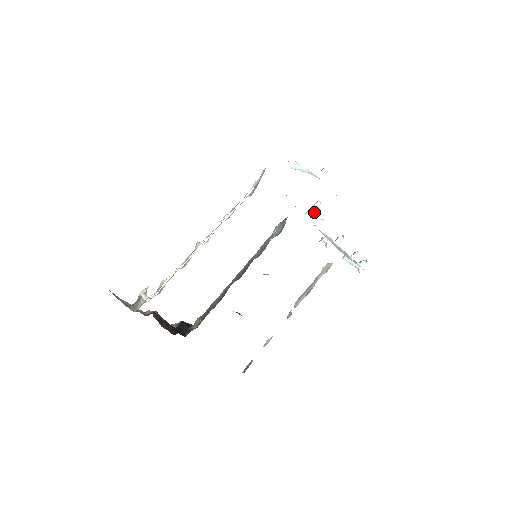
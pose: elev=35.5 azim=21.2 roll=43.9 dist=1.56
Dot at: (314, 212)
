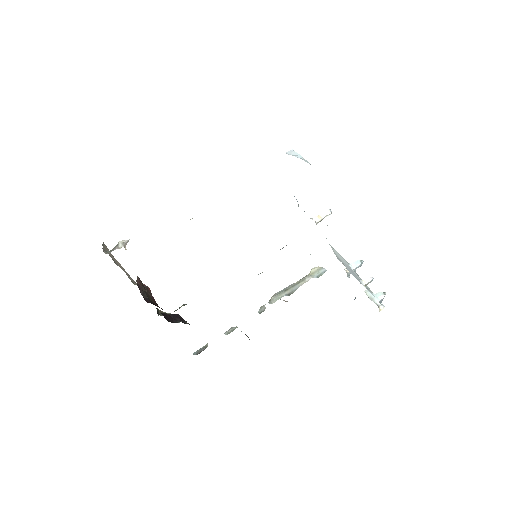
Dot at: (321, 219)
